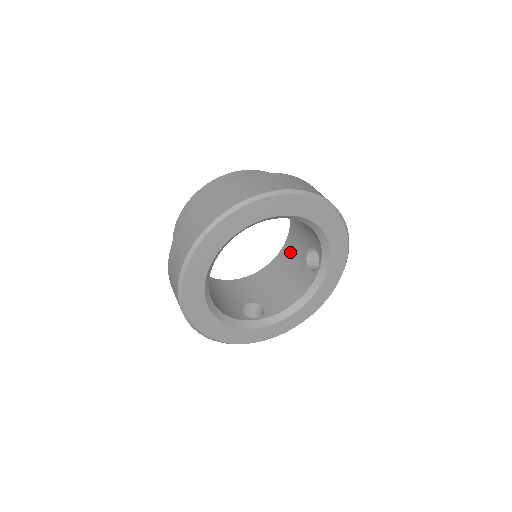
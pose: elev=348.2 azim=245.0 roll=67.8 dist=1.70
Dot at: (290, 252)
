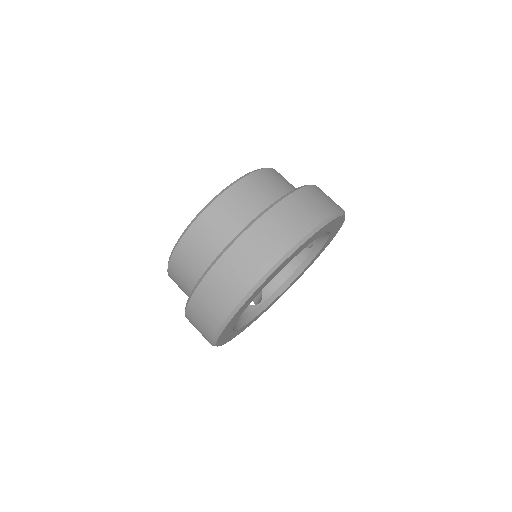
Dot at: occluded
